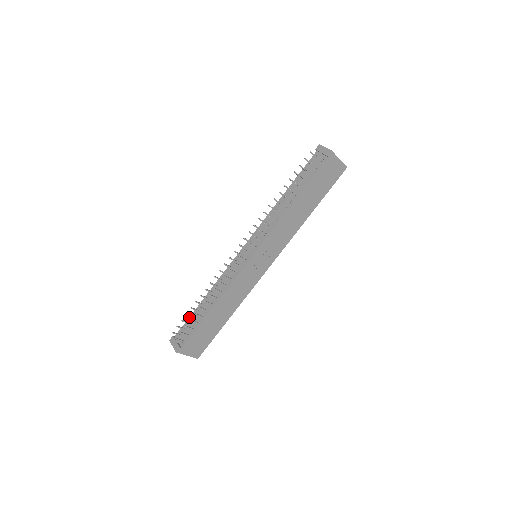
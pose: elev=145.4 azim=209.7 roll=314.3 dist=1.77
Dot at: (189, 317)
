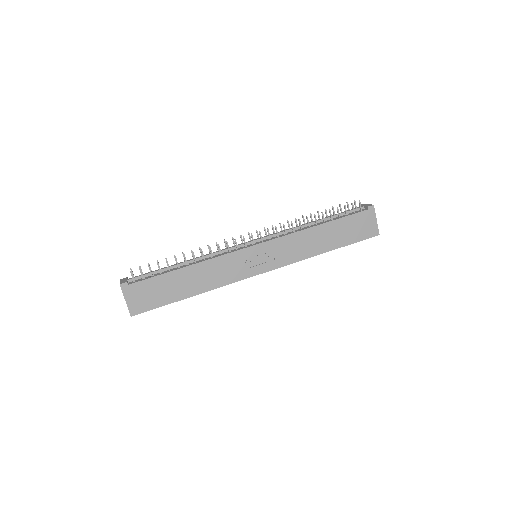
Dot at: occluded
